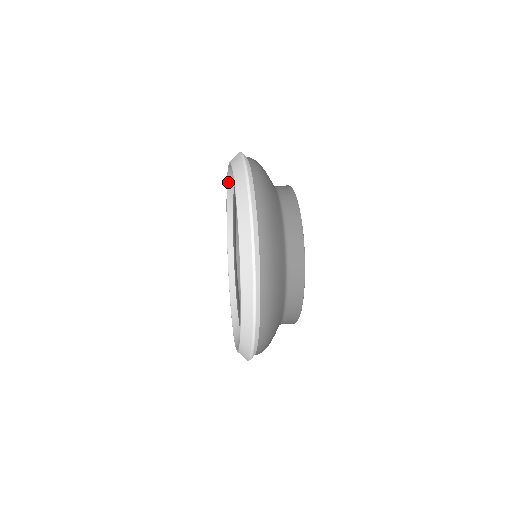
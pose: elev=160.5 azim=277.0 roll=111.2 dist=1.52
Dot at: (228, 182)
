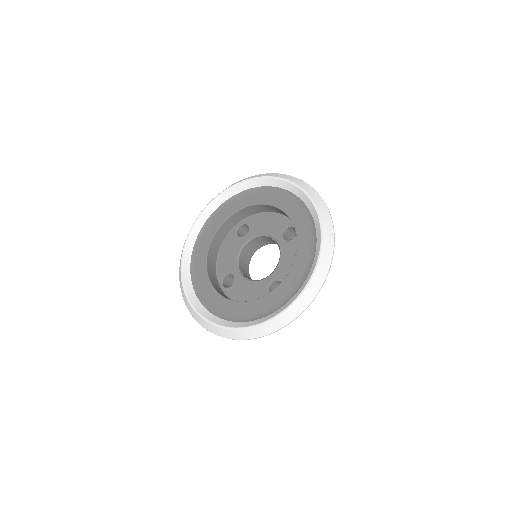
Dot at: (240, 184)
